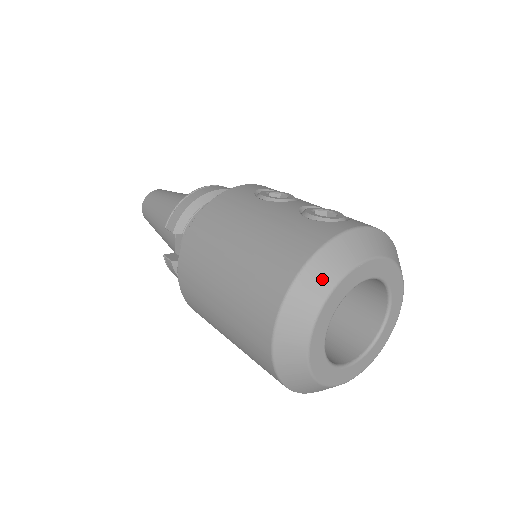
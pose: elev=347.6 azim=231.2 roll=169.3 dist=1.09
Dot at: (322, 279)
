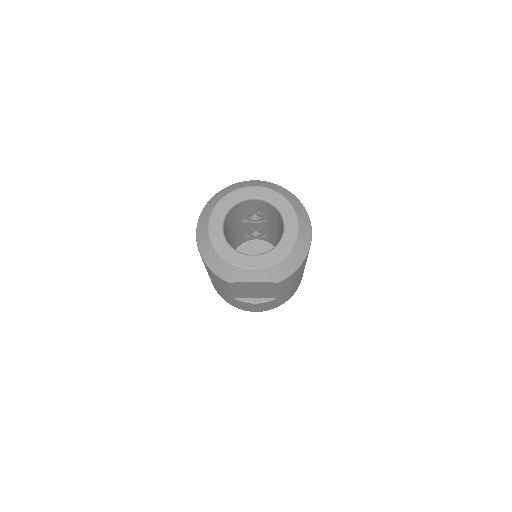
Dot at: (218, 197)
